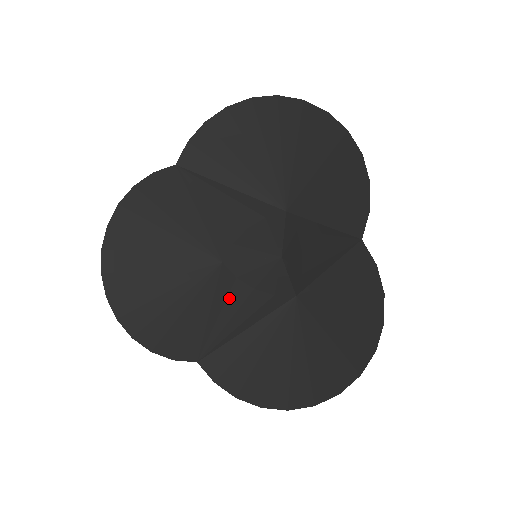
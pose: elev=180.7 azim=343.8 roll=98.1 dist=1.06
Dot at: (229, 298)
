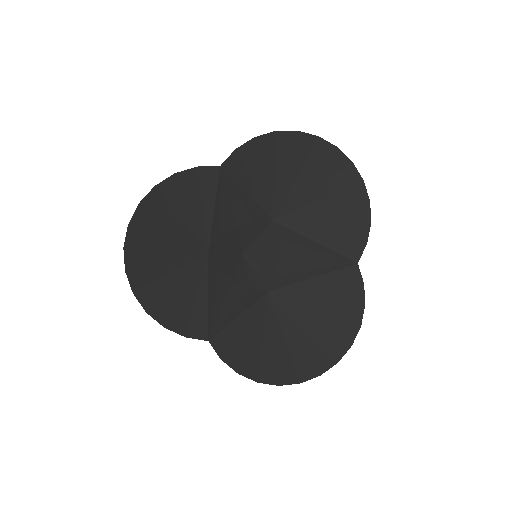
Dot at: (218, 286)
